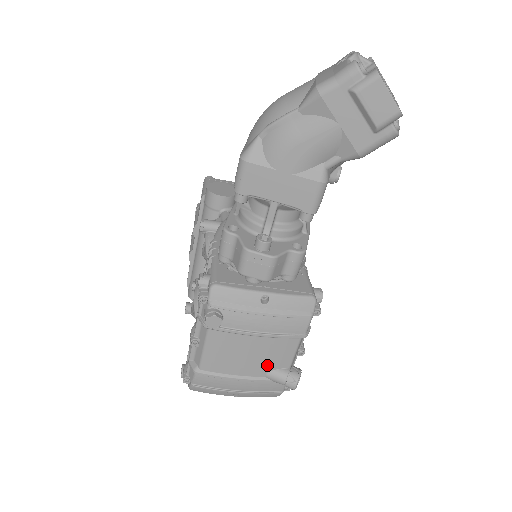
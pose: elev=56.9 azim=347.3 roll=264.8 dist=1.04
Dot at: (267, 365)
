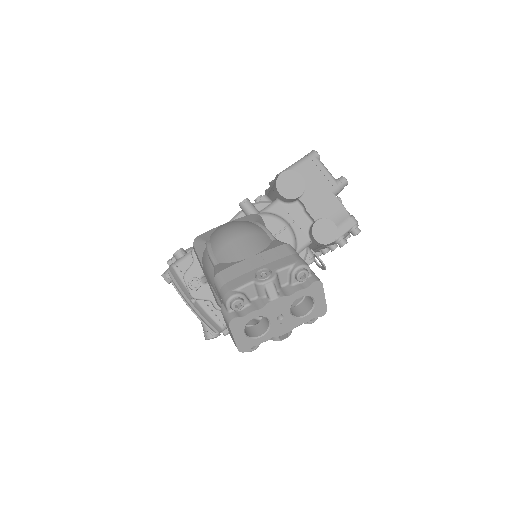
Dot at: occluded
